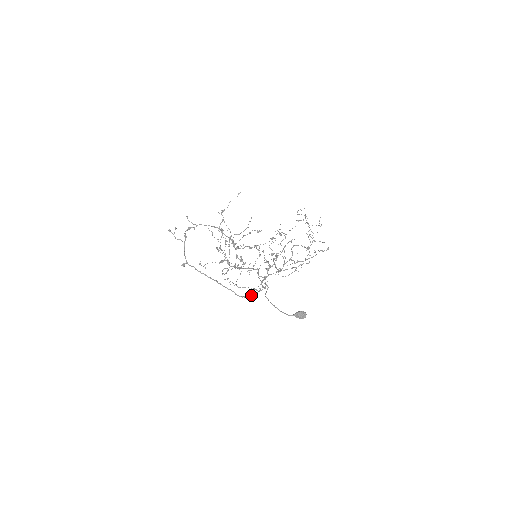
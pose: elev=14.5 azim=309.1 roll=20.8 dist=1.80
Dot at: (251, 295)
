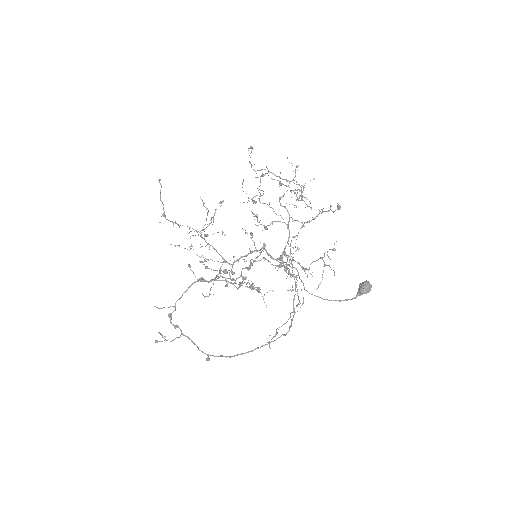
Dot at: (293, 305)
